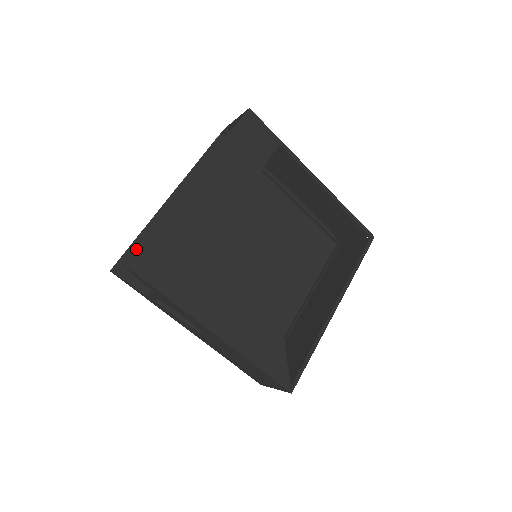
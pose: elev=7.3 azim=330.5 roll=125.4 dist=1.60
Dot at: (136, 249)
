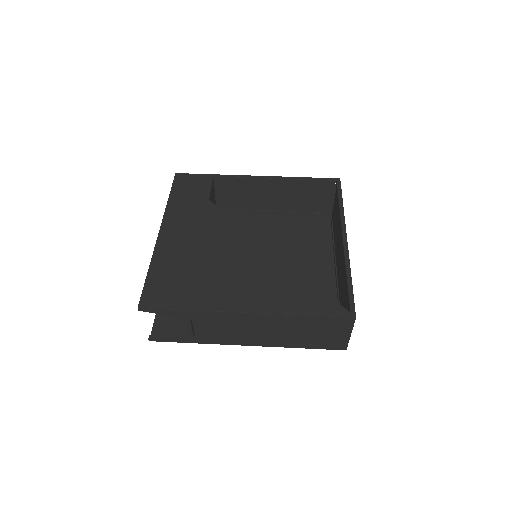
Dot at: (161, 315)
